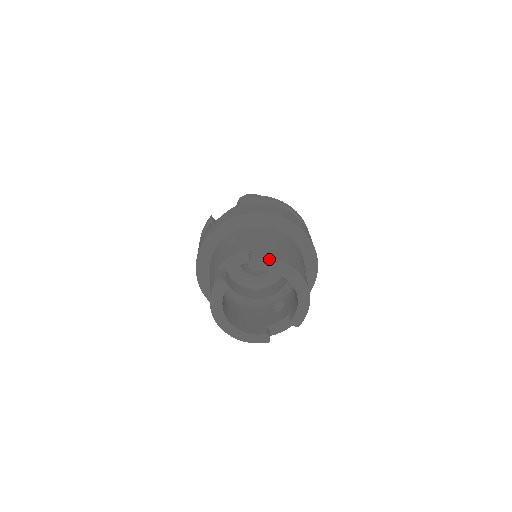
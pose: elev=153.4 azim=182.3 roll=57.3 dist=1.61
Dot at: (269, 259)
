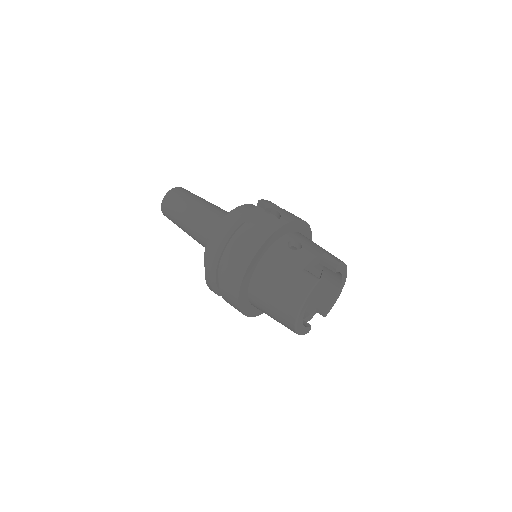
Dot at: (344, 263)
